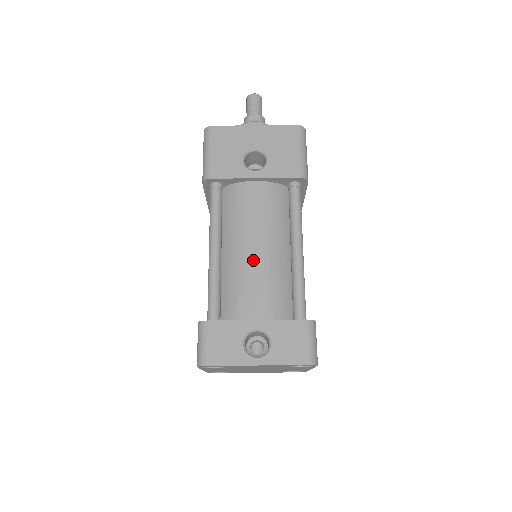
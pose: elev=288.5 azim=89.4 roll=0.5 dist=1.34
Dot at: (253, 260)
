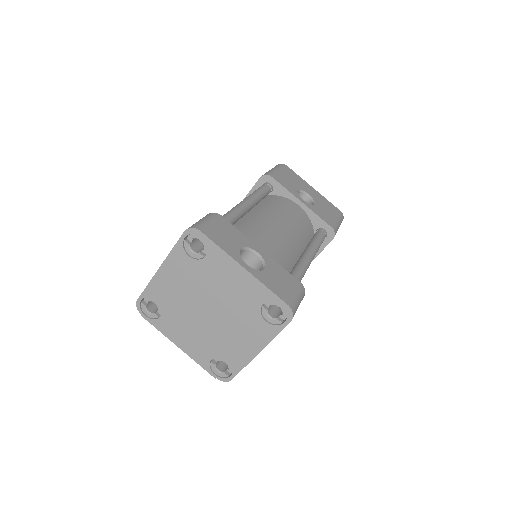
Dot at: (275, 228)
